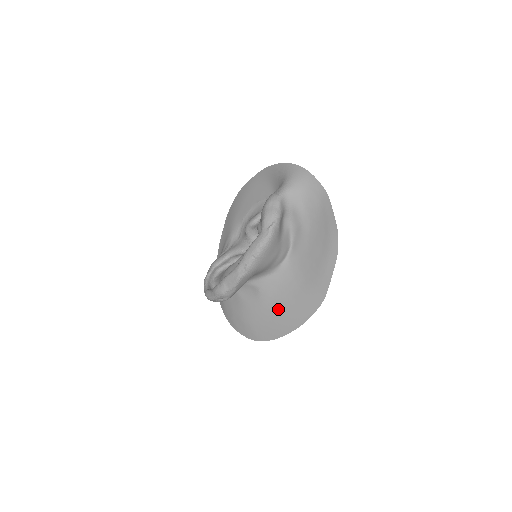
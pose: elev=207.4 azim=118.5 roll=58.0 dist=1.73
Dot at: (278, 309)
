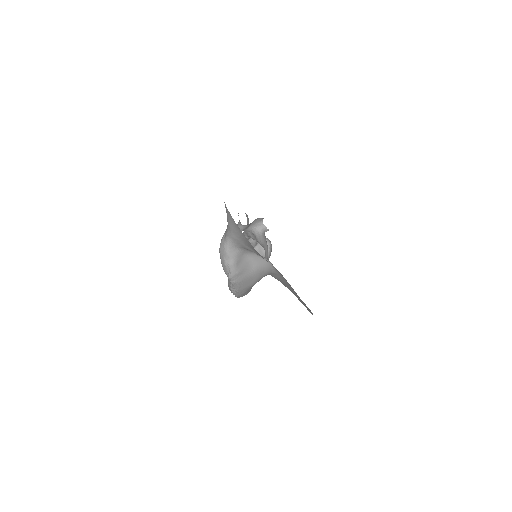
Dot at: occluded
